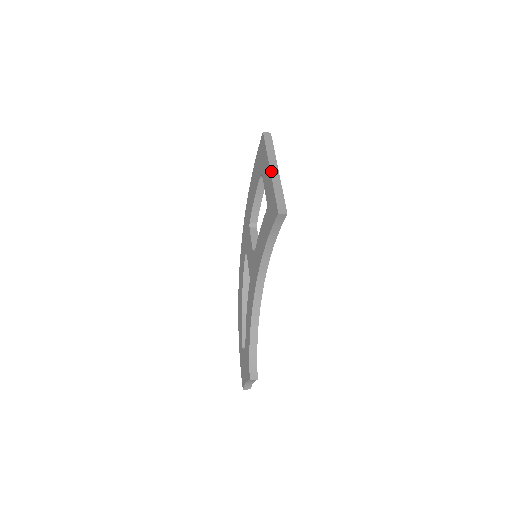
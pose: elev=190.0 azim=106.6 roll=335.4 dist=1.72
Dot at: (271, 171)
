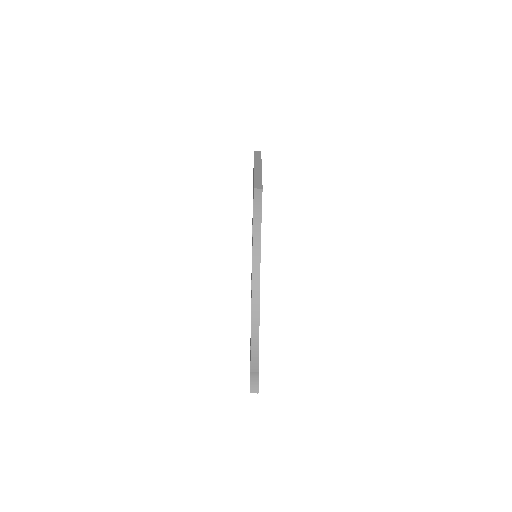
Dot at: (254, 168)
